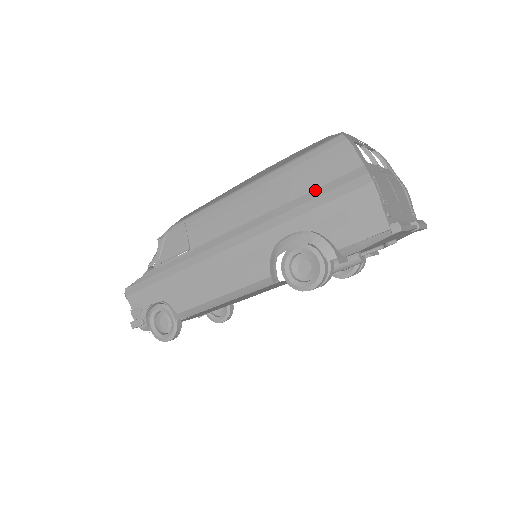
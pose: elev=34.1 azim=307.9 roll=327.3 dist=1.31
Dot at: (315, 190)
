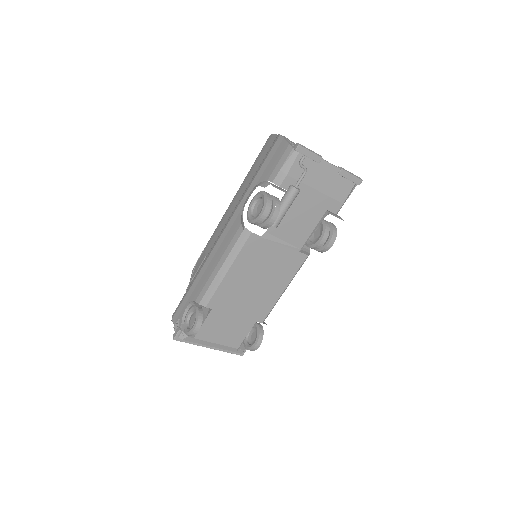
Dot at: (259, 166)
